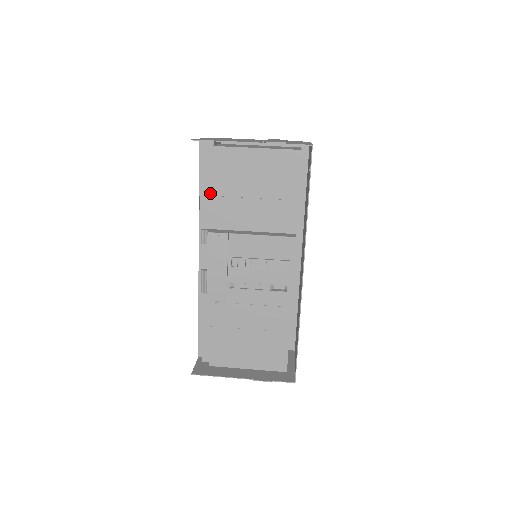
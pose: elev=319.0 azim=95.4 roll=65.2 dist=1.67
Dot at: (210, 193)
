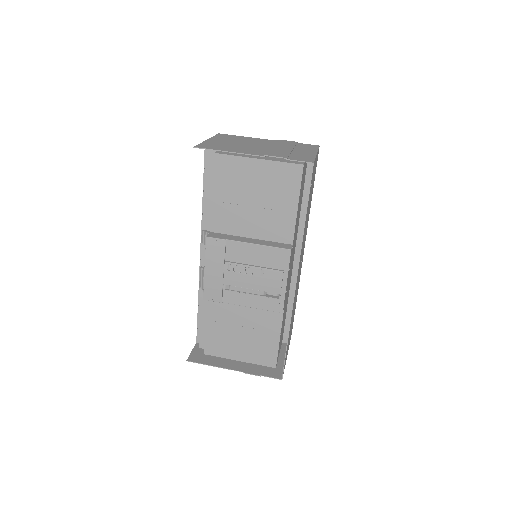
Dot at: occluded
